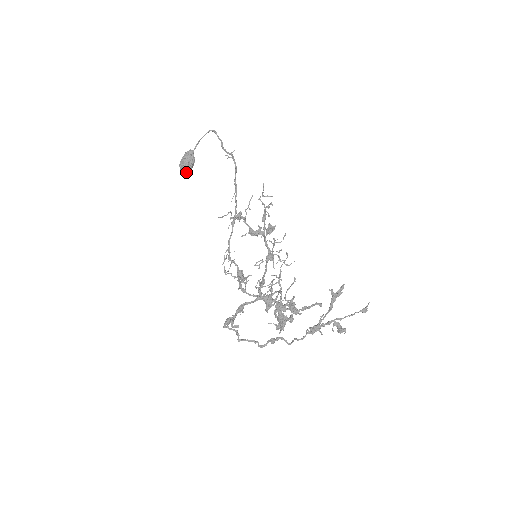
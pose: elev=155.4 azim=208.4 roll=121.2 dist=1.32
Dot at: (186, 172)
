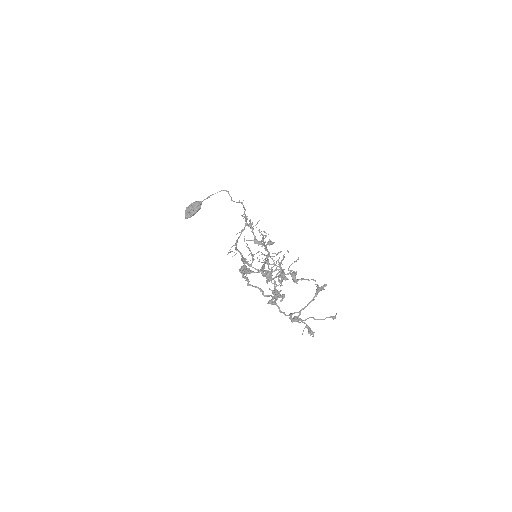
Dot at: (191, 213)
